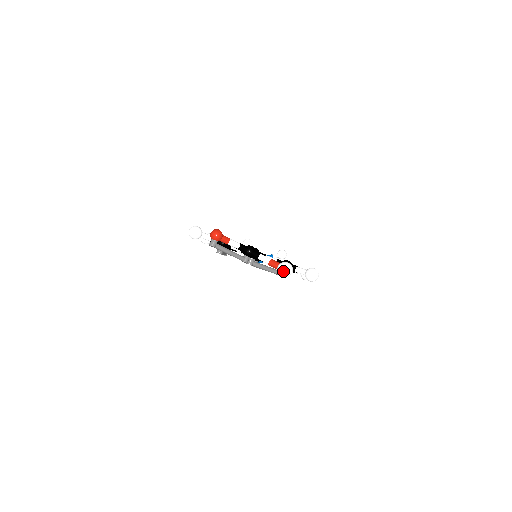
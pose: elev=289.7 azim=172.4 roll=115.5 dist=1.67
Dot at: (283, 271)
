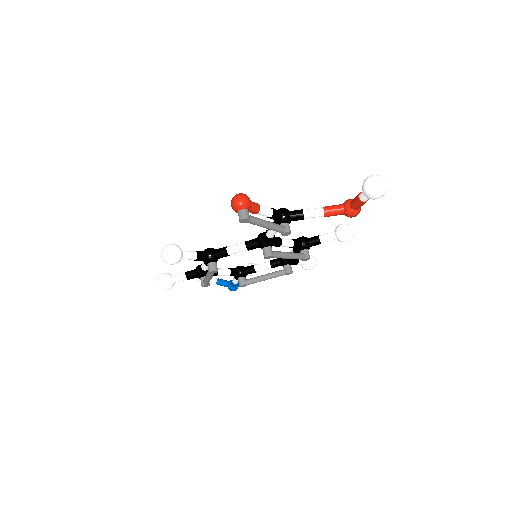
Dot at: (379, 185)
